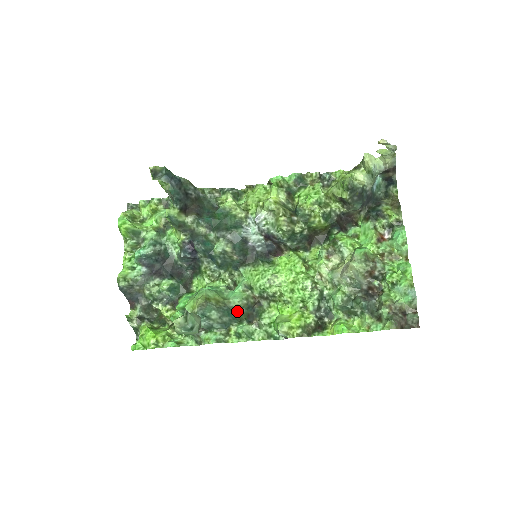
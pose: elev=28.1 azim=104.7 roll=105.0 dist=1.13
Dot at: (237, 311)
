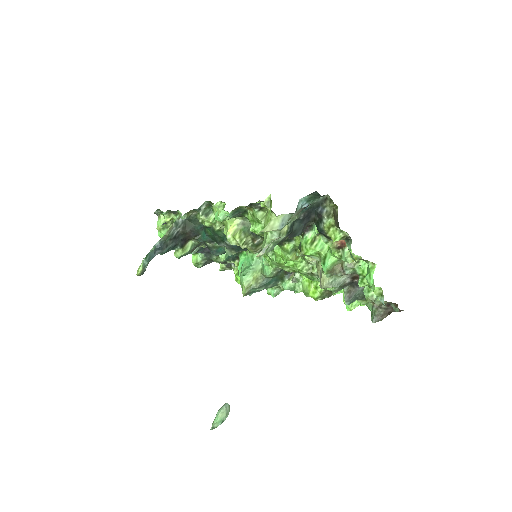
Dot at: (275, 276)
